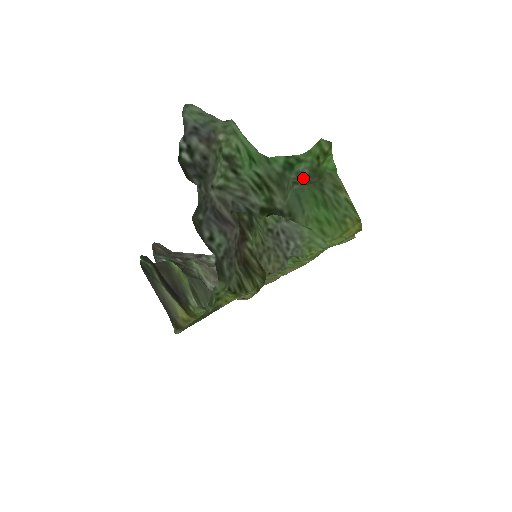
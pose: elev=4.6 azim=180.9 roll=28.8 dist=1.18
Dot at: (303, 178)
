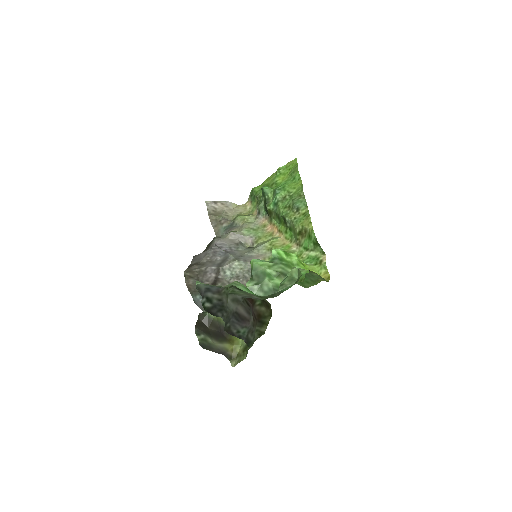
Dot at: occluded
